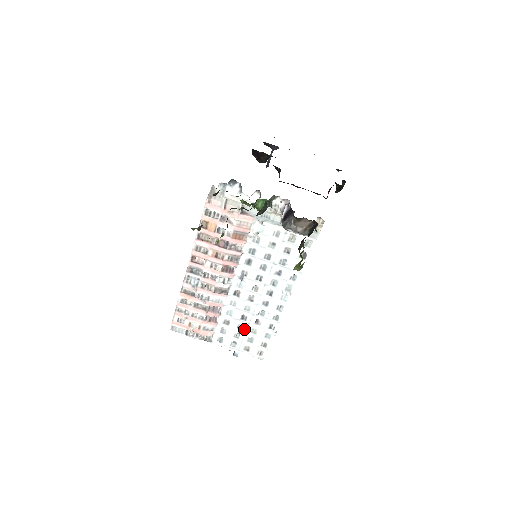
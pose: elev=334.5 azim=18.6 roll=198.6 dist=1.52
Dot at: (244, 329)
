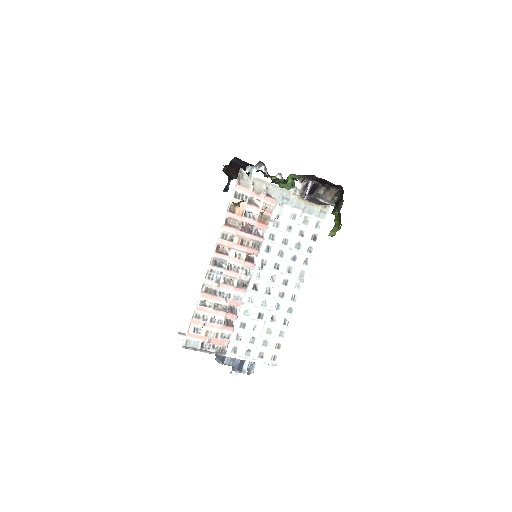
Dot at: (260, 330)
